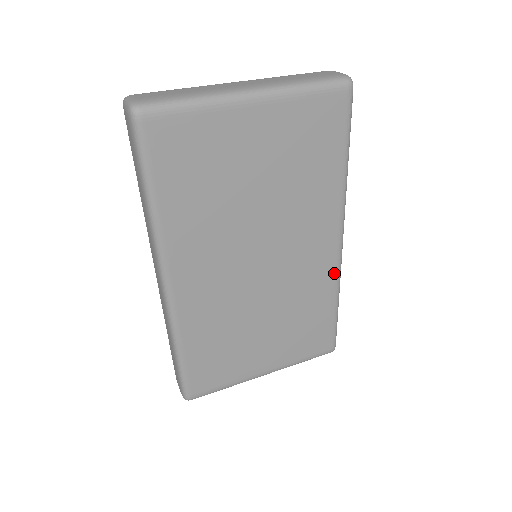
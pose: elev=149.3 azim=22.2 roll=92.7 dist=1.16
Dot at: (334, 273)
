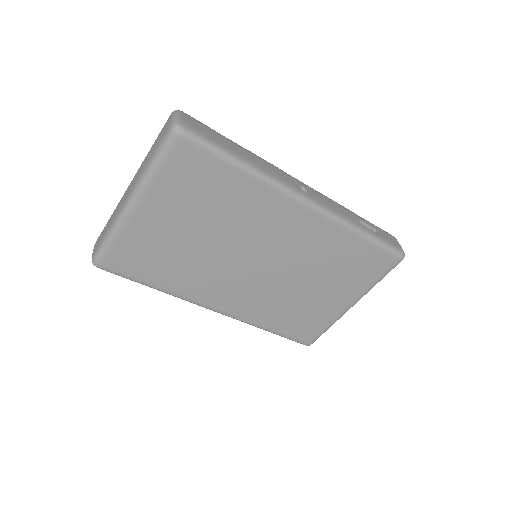
Dot at: (329, 224)
